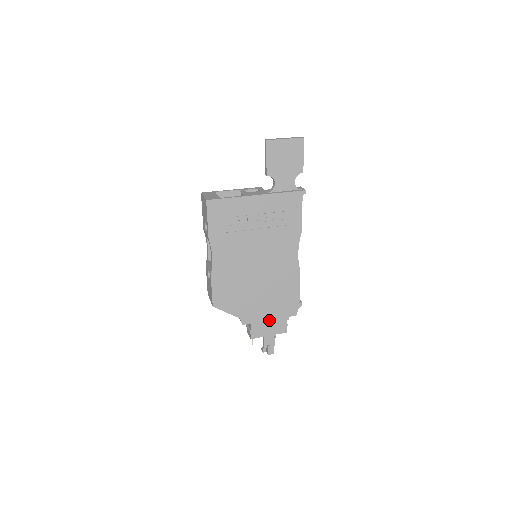
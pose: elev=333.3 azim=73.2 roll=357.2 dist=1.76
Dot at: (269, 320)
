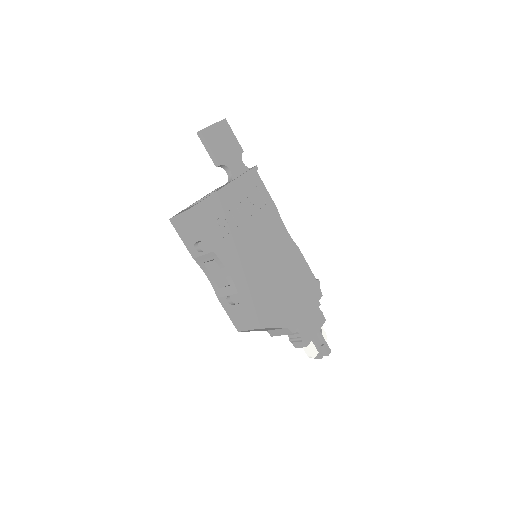
Dot at: (308, 314)
